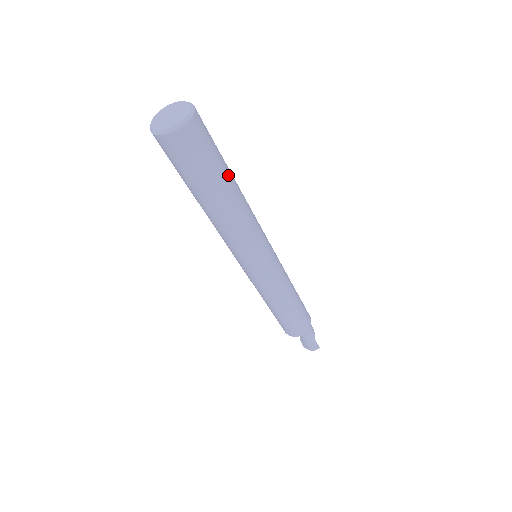
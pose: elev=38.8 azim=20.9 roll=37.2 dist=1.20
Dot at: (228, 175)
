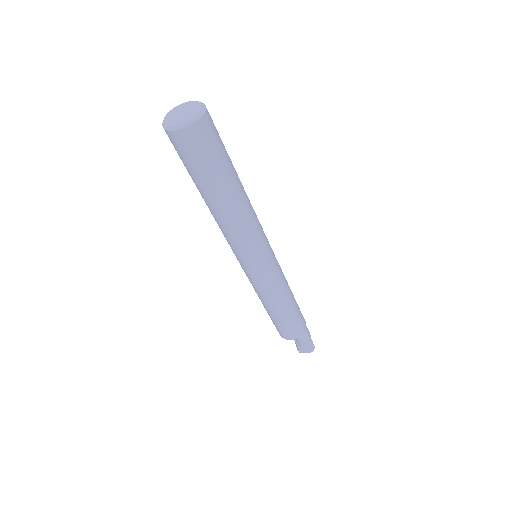
Dot at: (234, 168)
